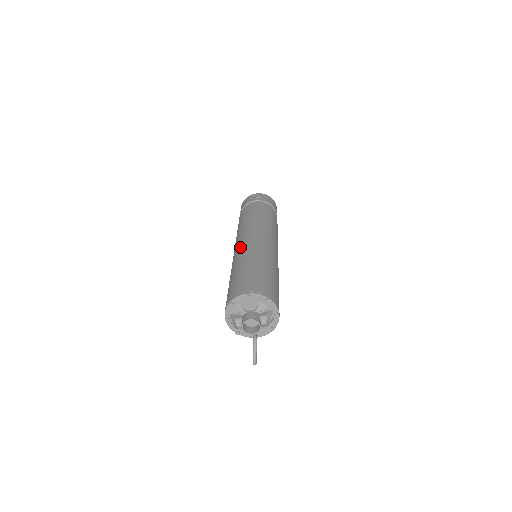
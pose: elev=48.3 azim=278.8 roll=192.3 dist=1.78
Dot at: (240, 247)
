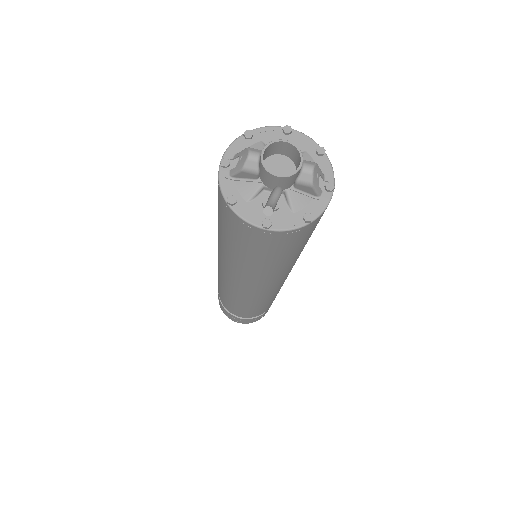
Dot at: occluded
